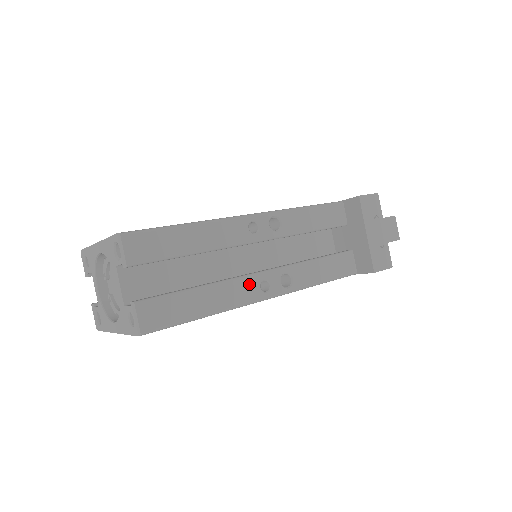
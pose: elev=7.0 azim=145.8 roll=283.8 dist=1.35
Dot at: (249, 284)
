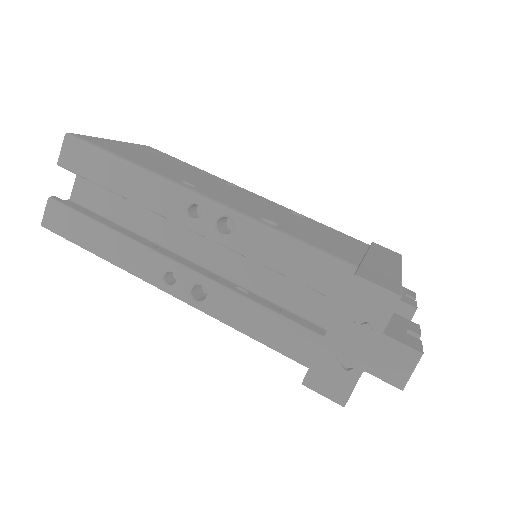
Dot at: (153, 262)
